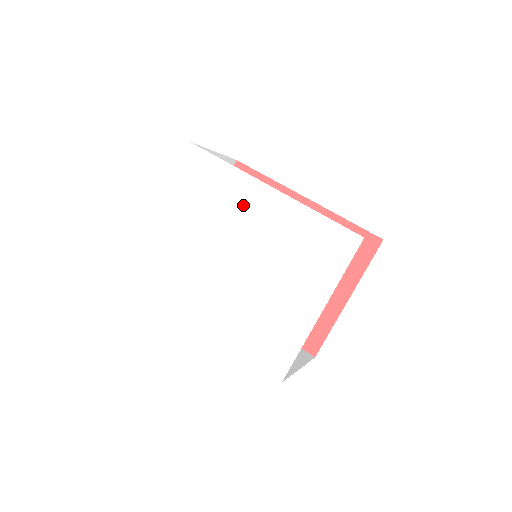
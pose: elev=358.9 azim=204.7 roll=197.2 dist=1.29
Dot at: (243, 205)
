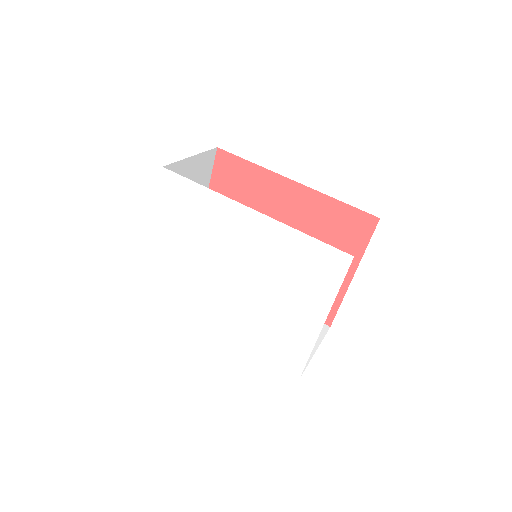
Dot at: (231, 228)
